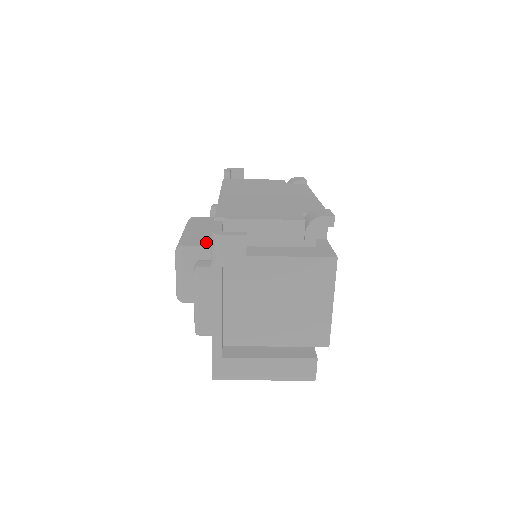
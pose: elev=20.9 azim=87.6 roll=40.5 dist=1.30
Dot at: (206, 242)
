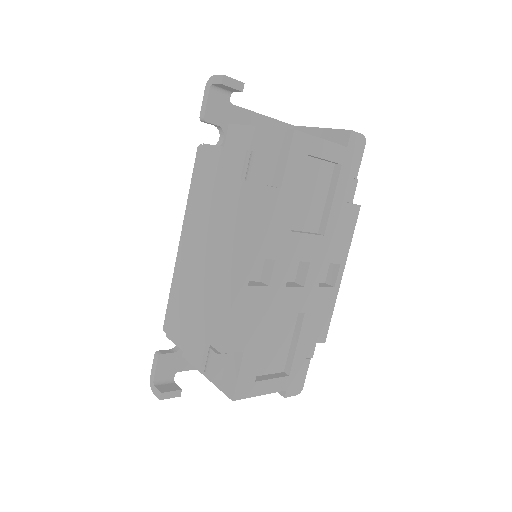
Dot at: occluded
